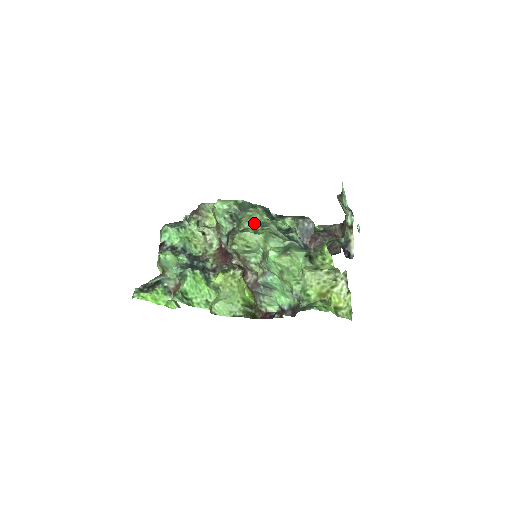
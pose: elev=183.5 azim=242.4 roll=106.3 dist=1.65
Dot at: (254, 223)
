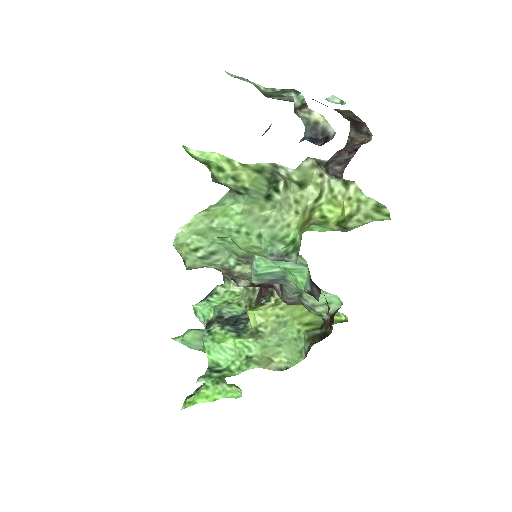
Dot at: occluded
